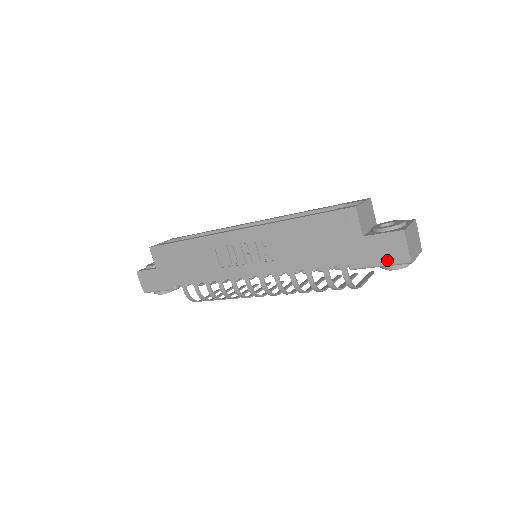
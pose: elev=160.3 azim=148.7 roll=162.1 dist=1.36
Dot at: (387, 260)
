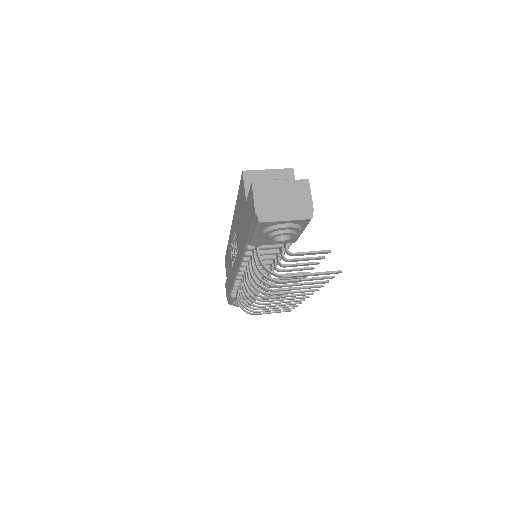
Dot at: (254, 224)
